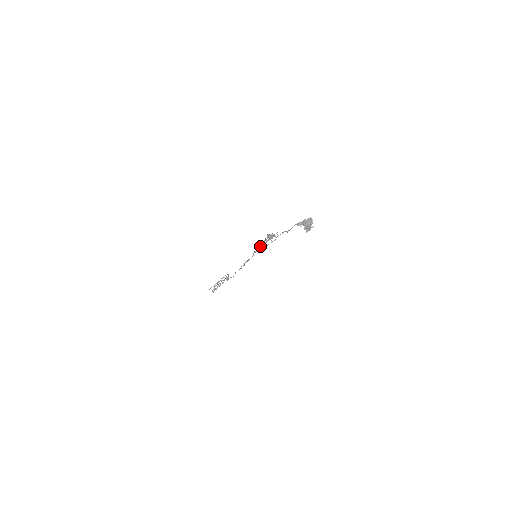
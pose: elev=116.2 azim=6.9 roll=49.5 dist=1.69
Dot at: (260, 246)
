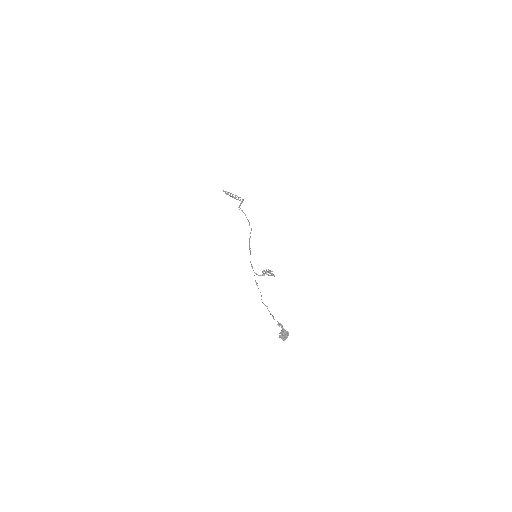
Dot at: (256, 273)
